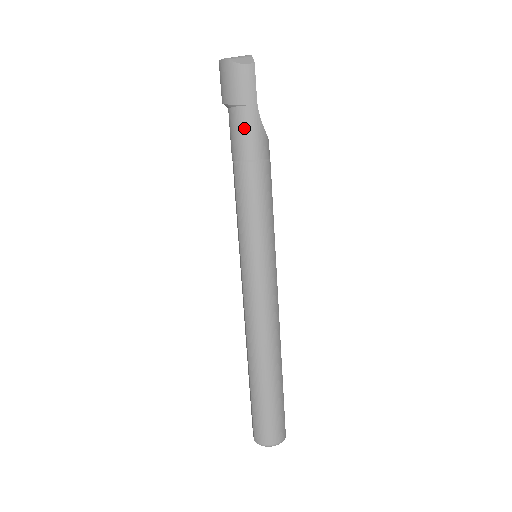
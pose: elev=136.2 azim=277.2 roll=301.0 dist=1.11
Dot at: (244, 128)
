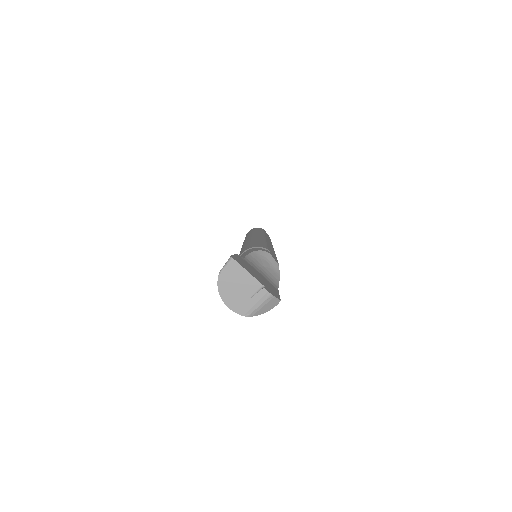
Dot at: occluded
